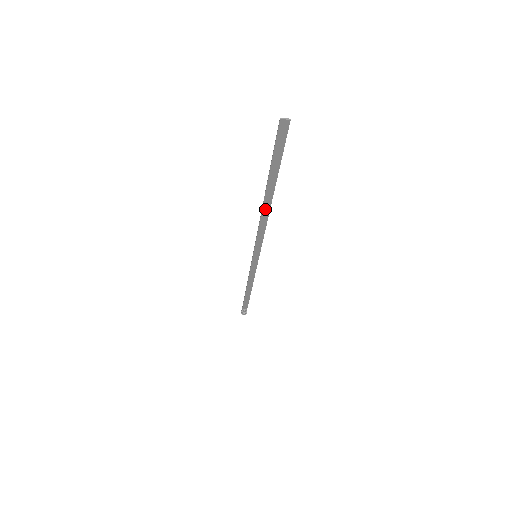
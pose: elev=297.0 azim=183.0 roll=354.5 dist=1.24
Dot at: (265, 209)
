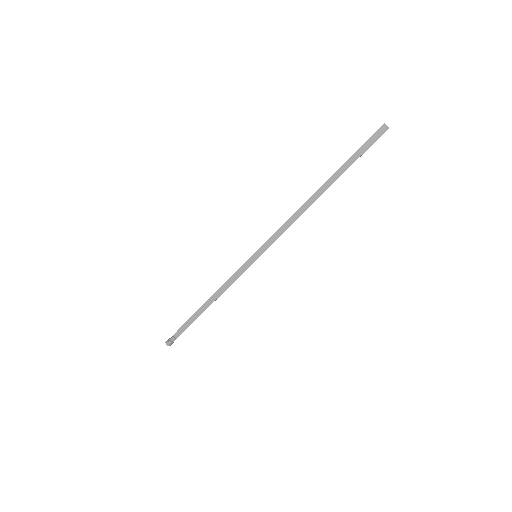
Dot at: (310, 201)
